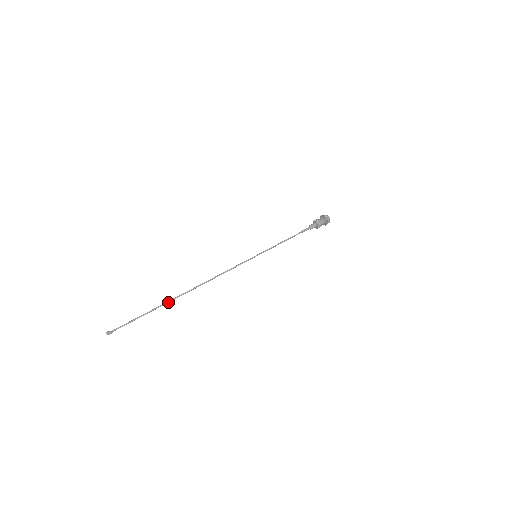
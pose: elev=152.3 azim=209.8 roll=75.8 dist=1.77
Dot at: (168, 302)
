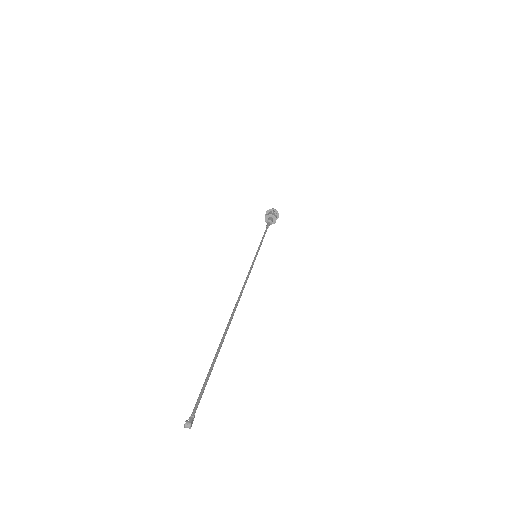
Dot at: occluded
